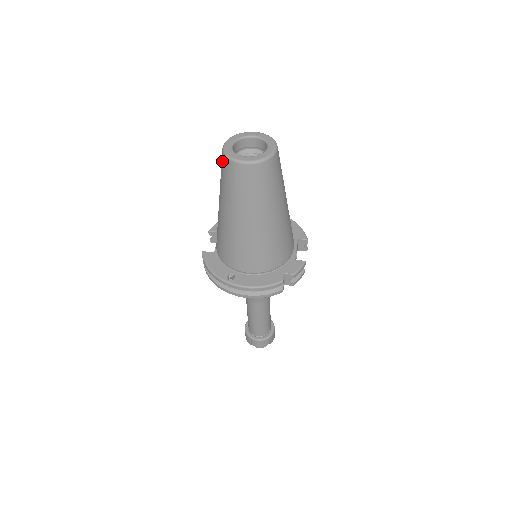
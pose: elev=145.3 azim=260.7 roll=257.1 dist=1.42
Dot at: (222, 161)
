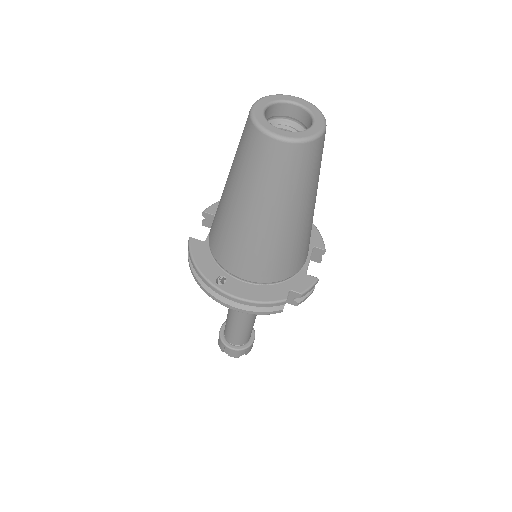
Dot at: (246, 128)
